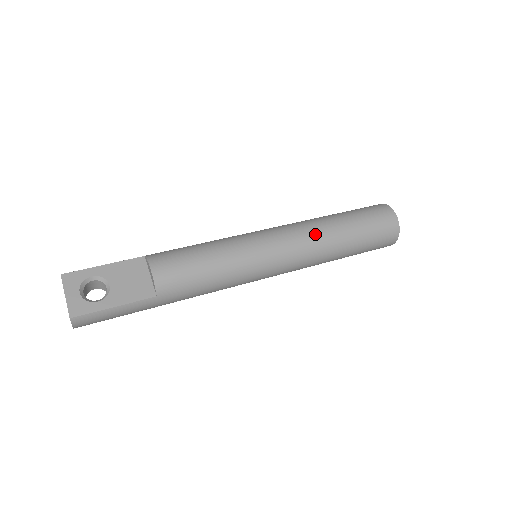
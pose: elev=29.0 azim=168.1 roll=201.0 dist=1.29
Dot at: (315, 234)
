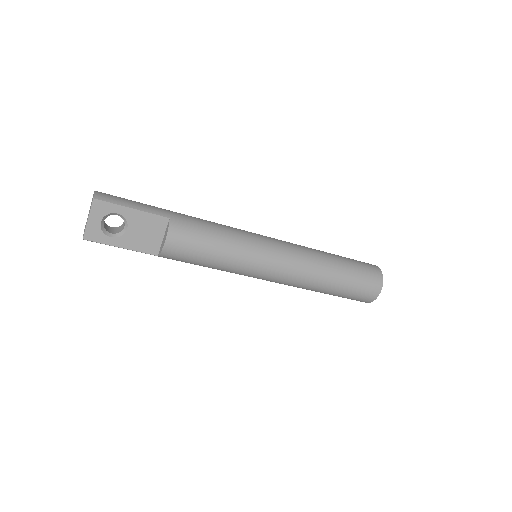
Dot at: (308, 278)
